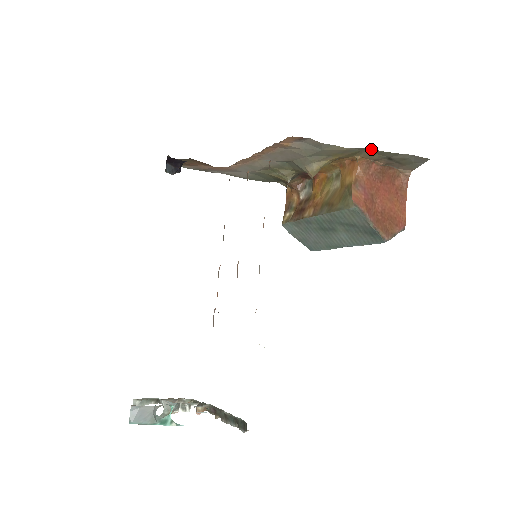
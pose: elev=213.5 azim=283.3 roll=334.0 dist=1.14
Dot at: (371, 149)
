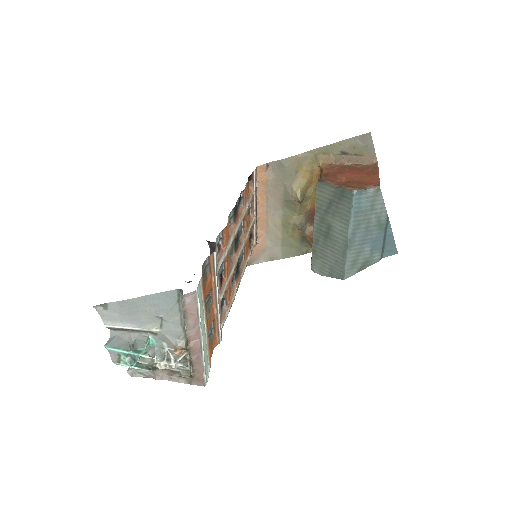
Dot at: (319, 148)
